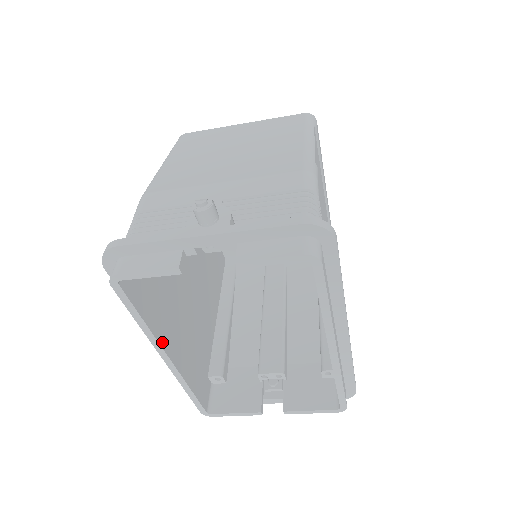
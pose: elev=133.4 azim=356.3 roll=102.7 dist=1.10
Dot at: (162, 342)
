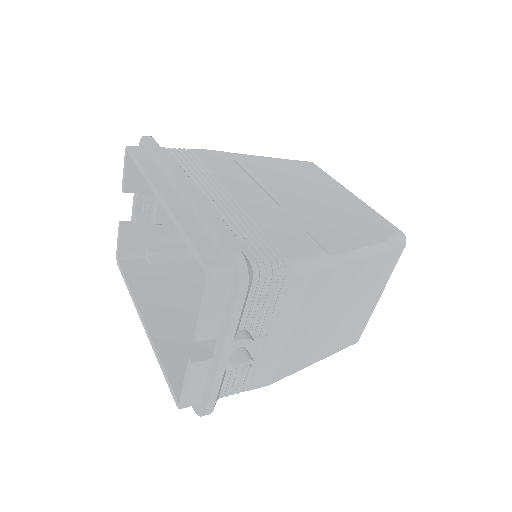
Dot at: (141, 305)
